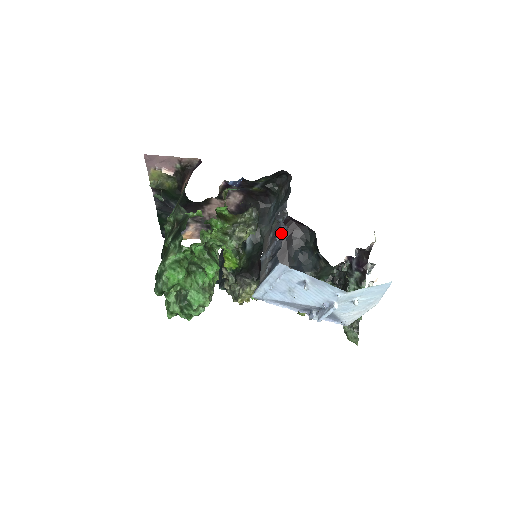
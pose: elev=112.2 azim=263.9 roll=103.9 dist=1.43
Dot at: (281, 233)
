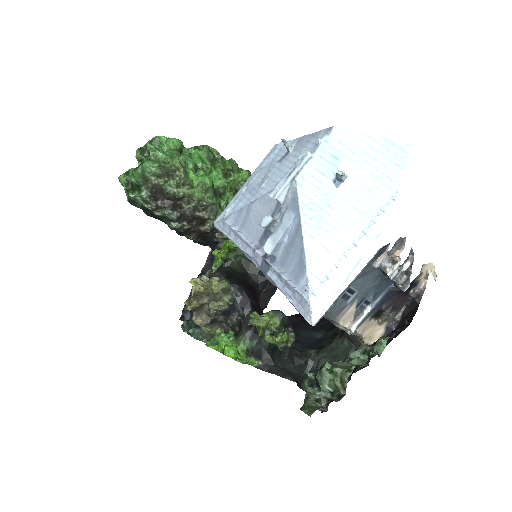
Dot at: occluded
